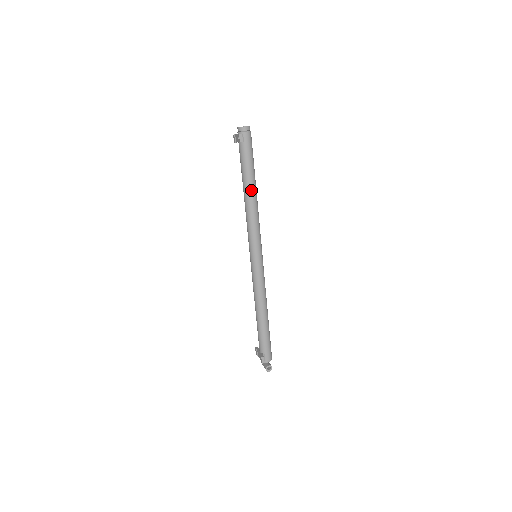
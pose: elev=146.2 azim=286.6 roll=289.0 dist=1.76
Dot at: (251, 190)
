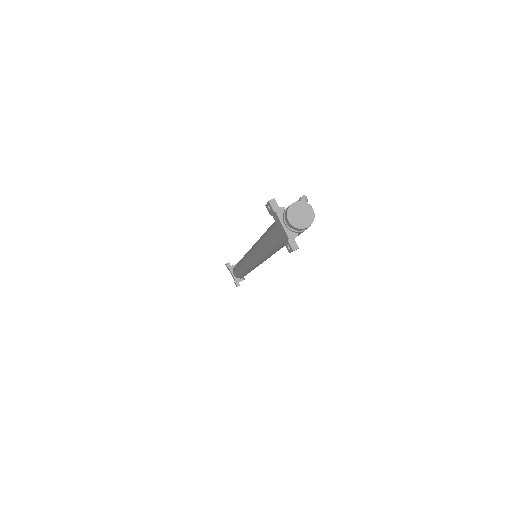
Dot at: occluded
